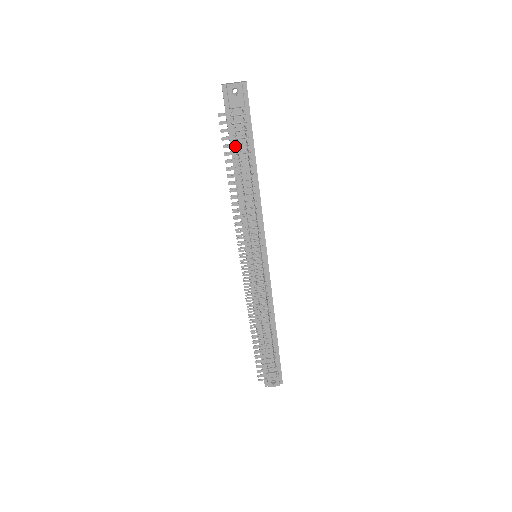
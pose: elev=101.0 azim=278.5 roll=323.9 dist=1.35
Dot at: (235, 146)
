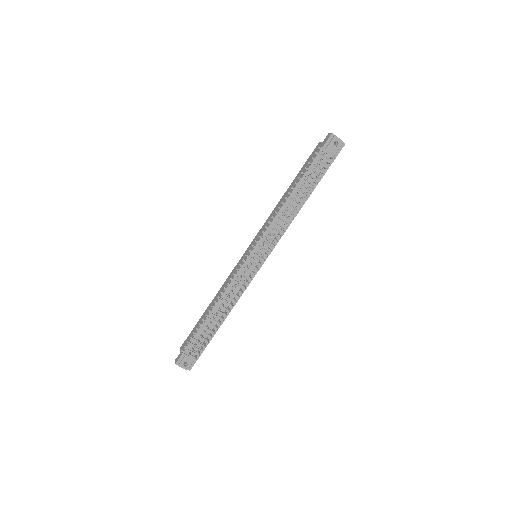
Dot at: (314, 174)
